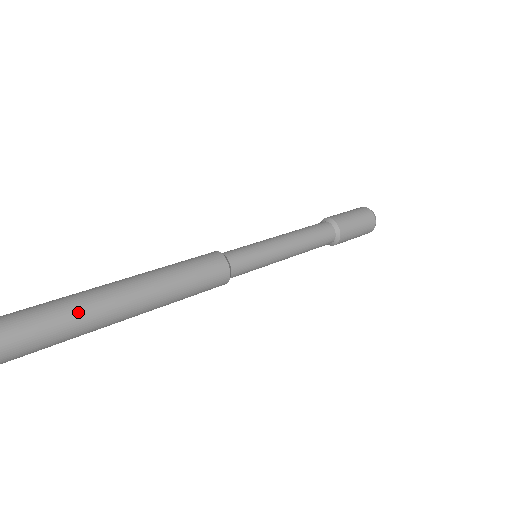
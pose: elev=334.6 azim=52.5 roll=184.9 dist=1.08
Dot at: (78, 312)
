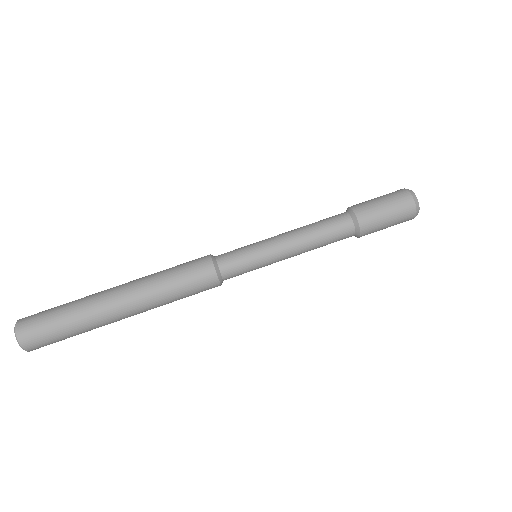
Dot at: (90, 330)
